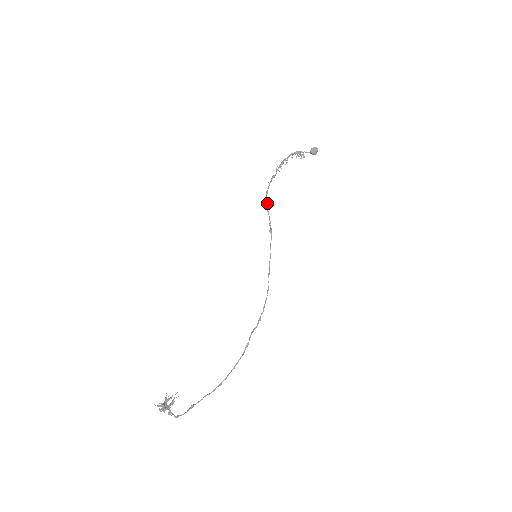
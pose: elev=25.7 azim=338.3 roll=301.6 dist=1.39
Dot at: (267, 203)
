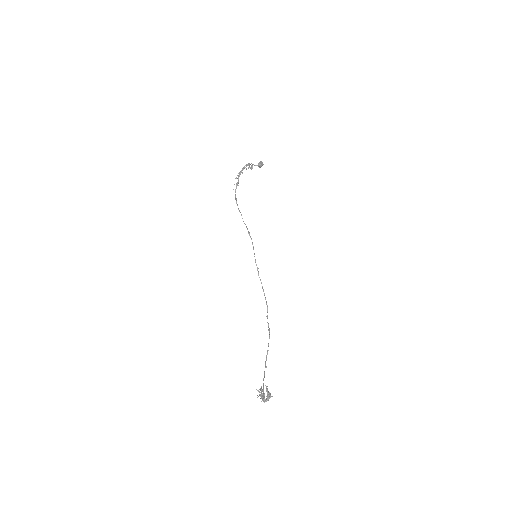
Dot at: (238, 208)
